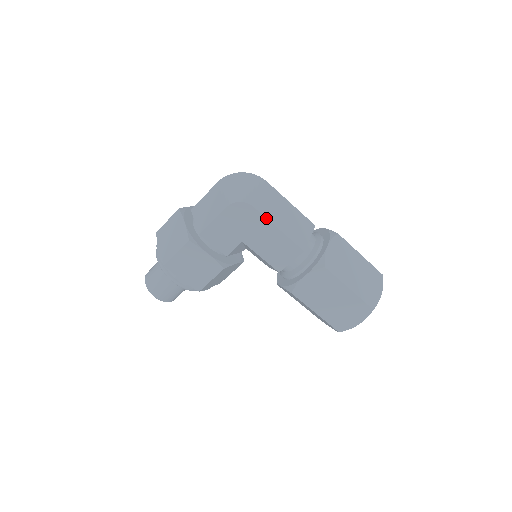
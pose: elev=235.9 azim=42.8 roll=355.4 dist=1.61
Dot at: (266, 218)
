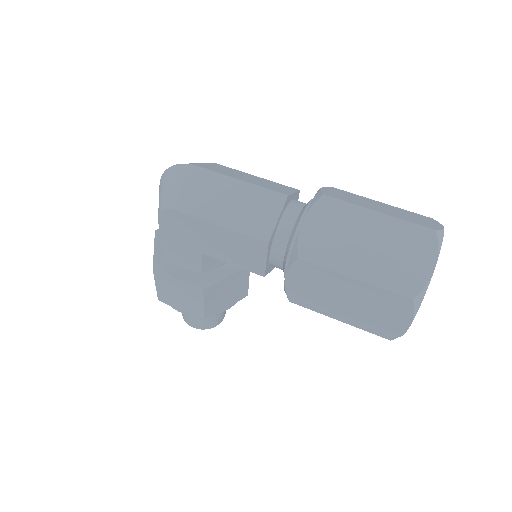
Dot at: (199, 218)
